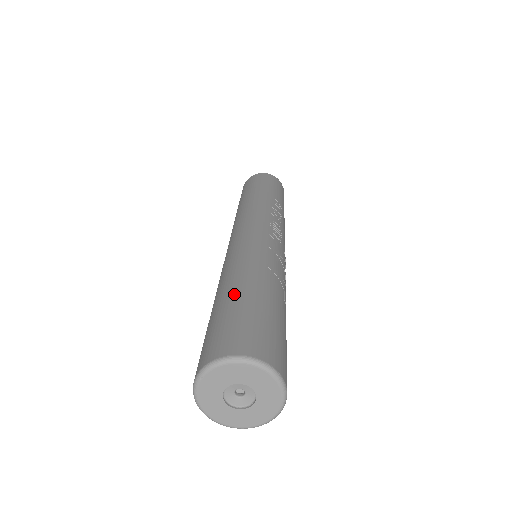
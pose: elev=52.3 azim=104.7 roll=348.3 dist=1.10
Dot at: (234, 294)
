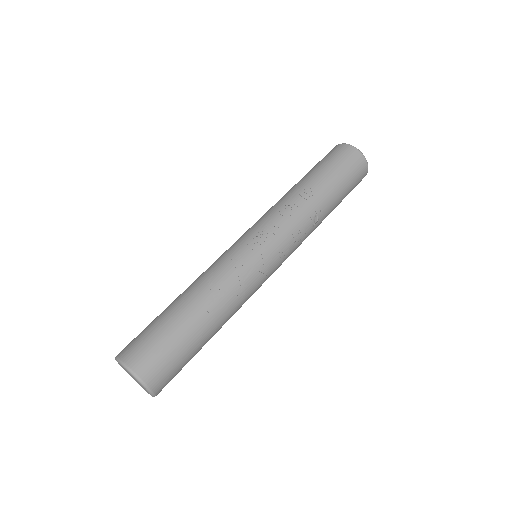
Dot at: (166, 308)
